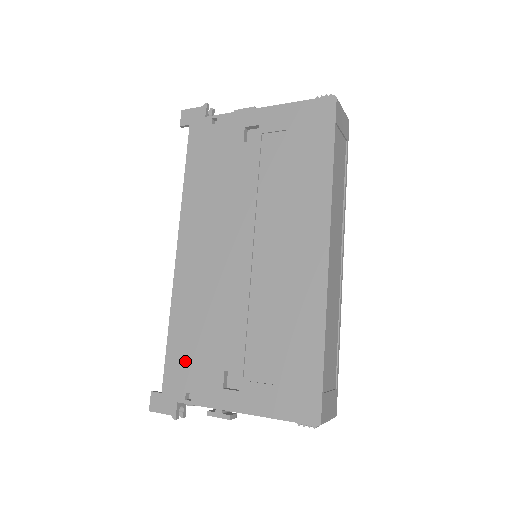
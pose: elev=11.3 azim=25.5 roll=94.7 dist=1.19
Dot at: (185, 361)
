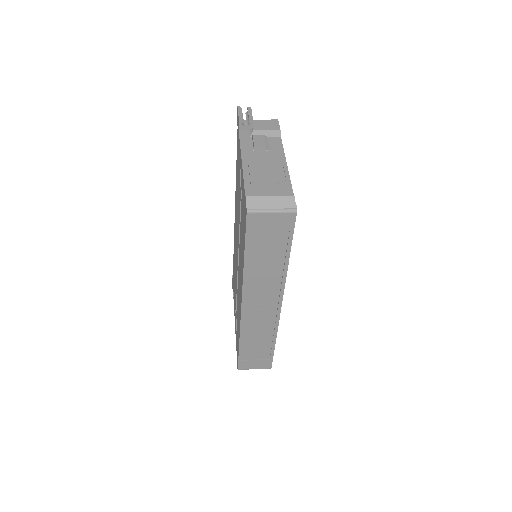
Dot at: occluded
